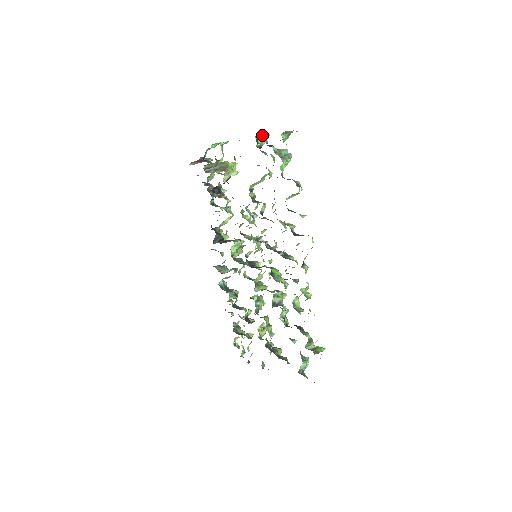
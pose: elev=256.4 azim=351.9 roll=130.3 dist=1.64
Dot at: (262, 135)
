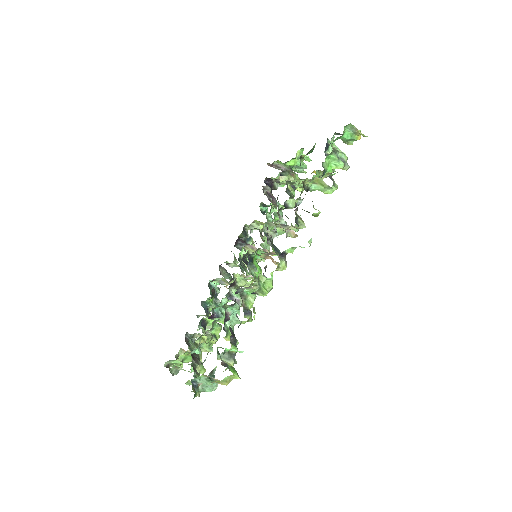
Dot at: occluded
